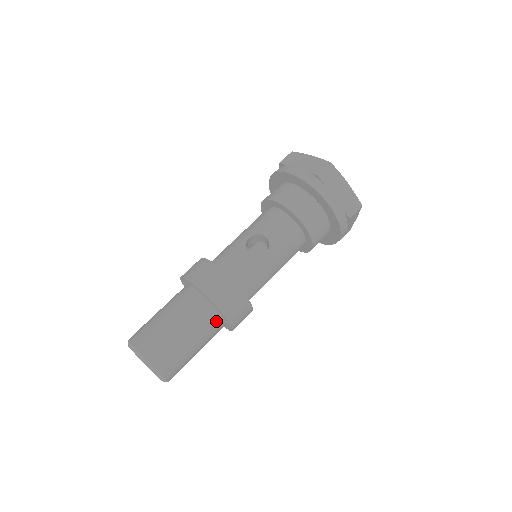
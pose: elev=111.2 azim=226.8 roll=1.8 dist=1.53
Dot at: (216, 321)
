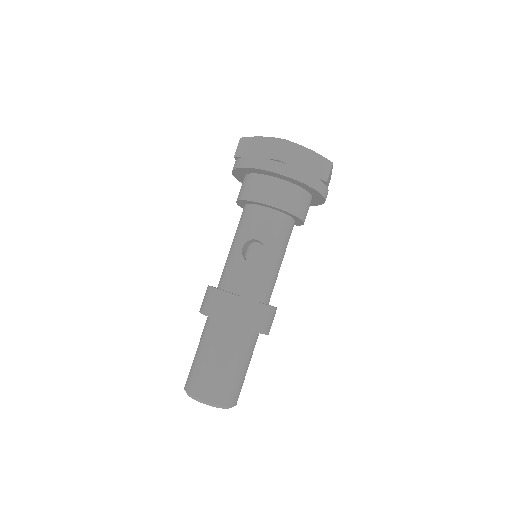
Dot at: (250, 338)
